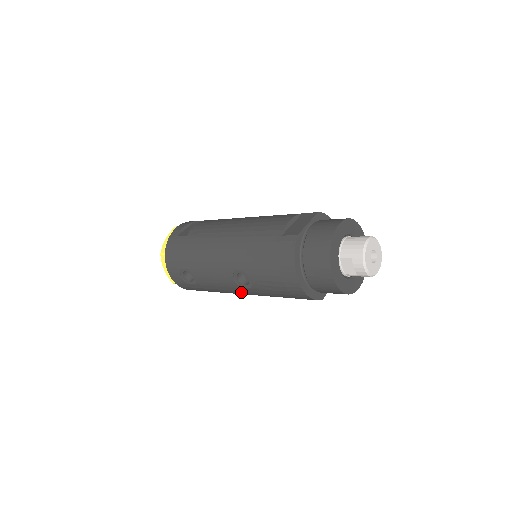
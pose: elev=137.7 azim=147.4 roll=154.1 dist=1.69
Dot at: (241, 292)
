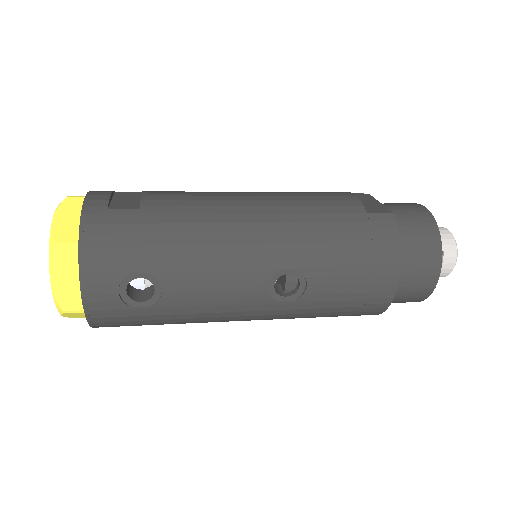
Dot at: (254, 313)
